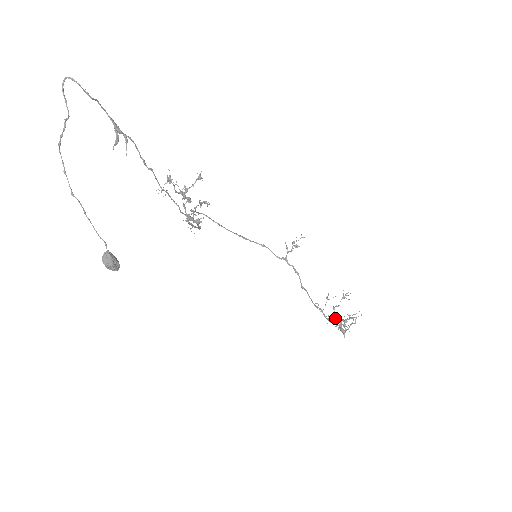
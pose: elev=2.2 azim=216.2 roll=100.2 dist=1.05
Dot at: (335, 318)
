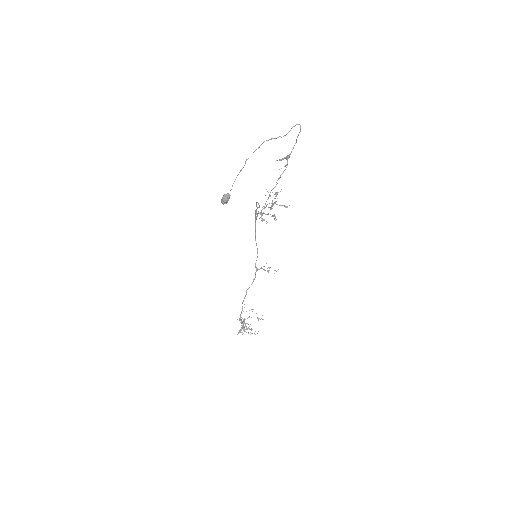
Dot at: occluded
